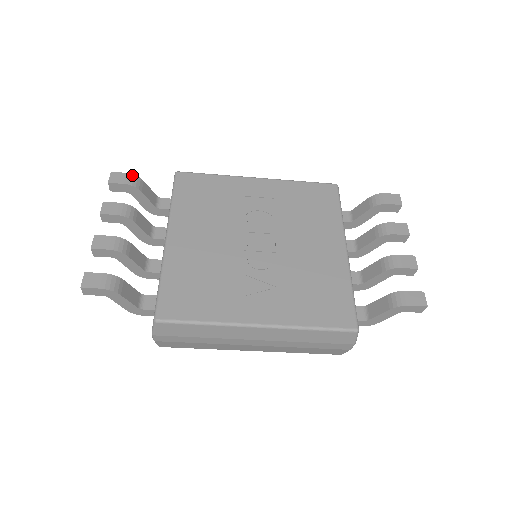
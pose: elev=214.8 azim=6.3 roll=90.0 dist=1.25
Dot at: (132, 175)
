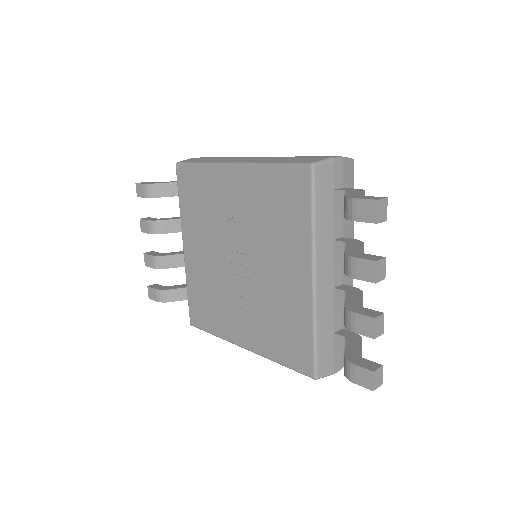
Dot at: (146, 185)
